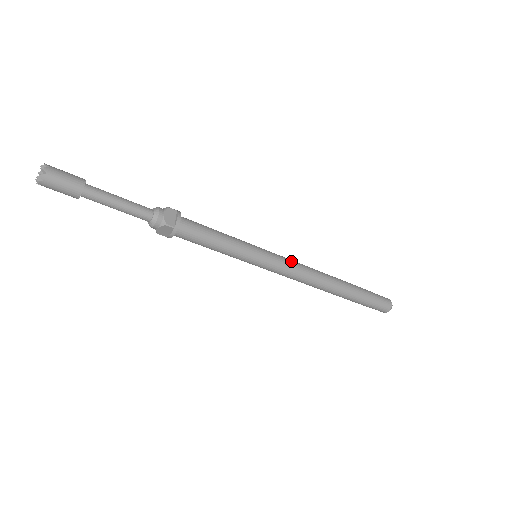
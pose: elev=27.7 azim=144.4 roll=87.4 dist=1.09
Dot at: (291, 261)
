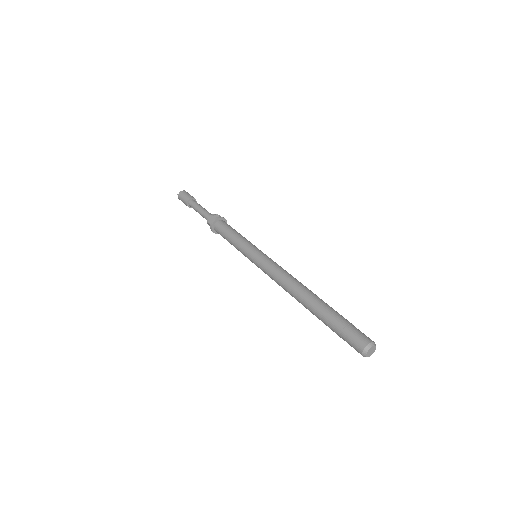
Dot at: (274, 265)
